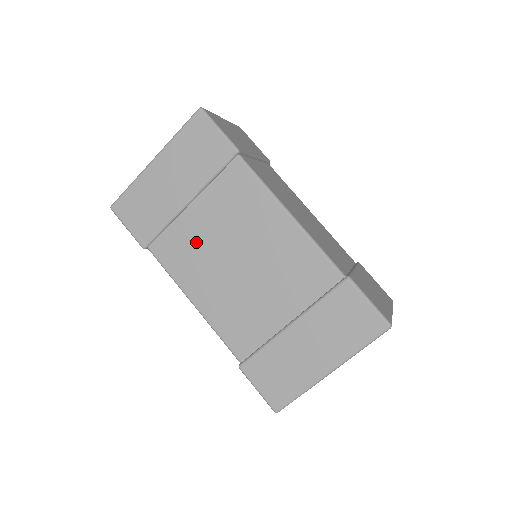
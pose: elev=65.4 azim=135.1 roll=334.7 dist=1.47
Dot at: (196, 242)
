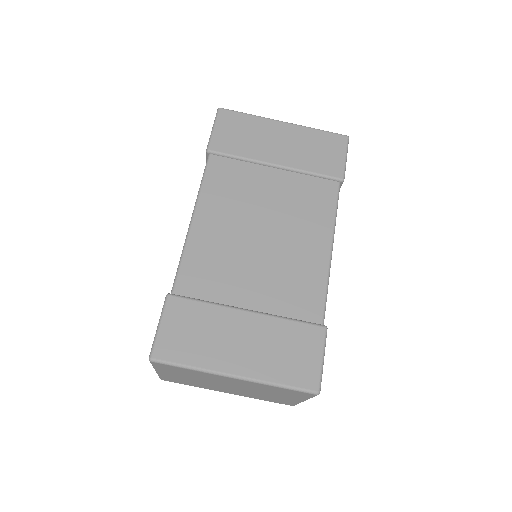
Dot at: (249, 190)
